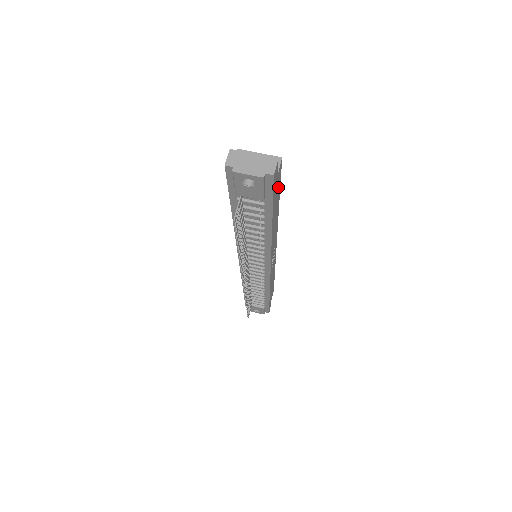
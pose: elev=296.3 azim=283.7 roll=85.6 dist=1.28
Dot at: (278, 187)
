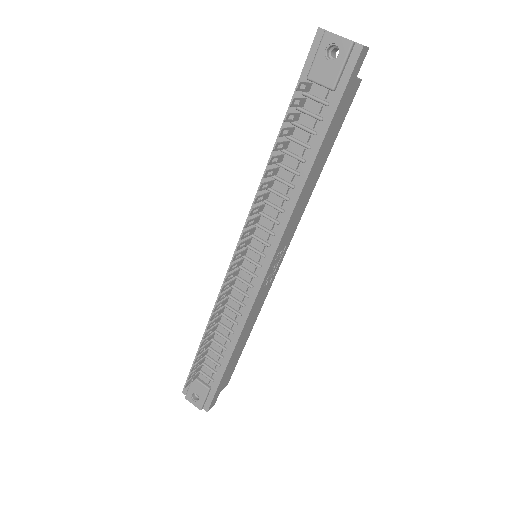
Dot at: (342, 117)
